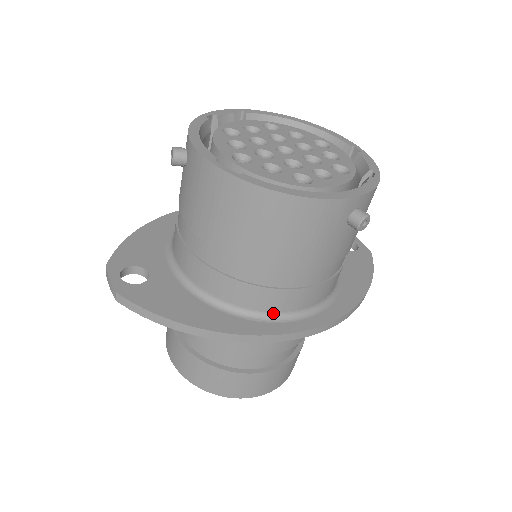
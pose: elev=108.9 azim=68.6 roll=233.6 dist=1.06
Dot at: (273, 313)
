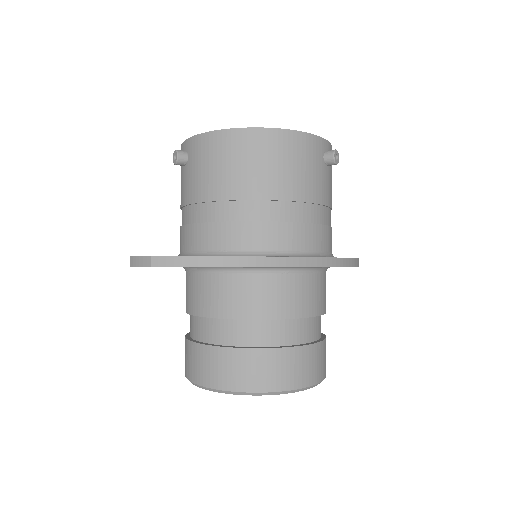
Dot at: (295, 252)
